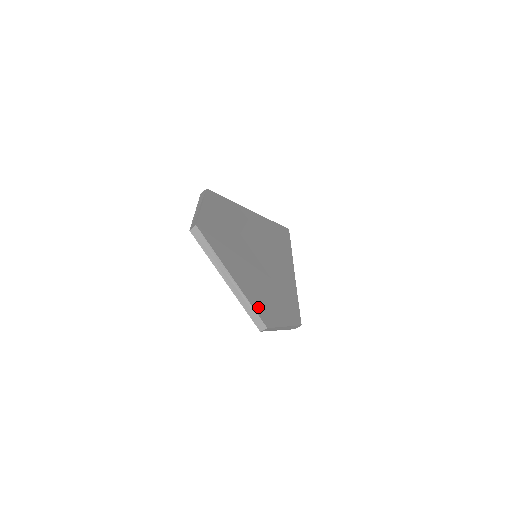
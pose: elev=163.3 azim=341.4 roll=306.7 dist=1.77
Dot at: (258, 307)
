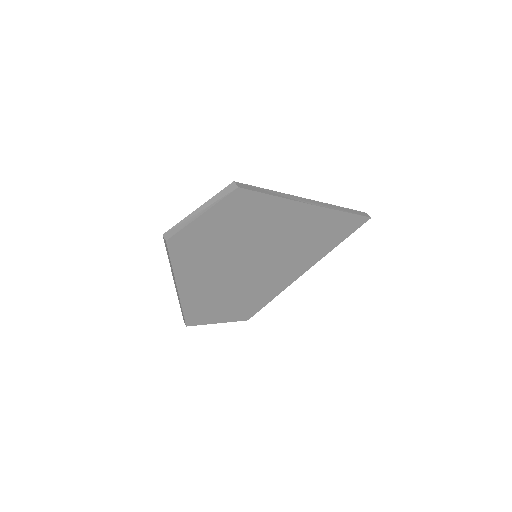
Dot at: (192, 311)
